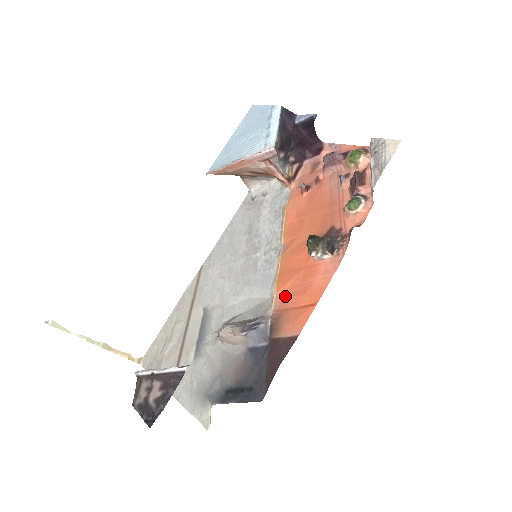
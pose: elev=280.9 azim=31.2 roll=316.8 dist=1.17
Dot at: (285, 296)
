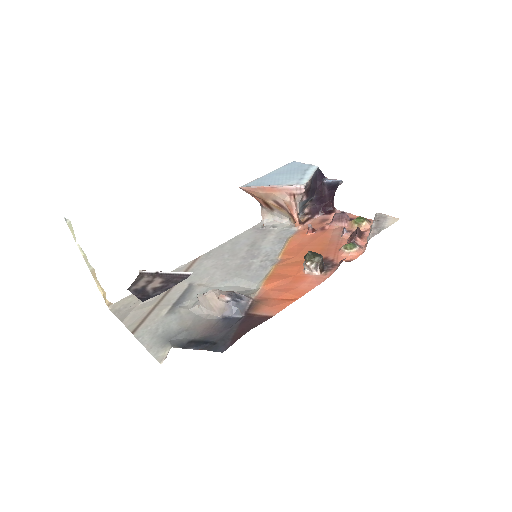
Dot at: (270, 290)
